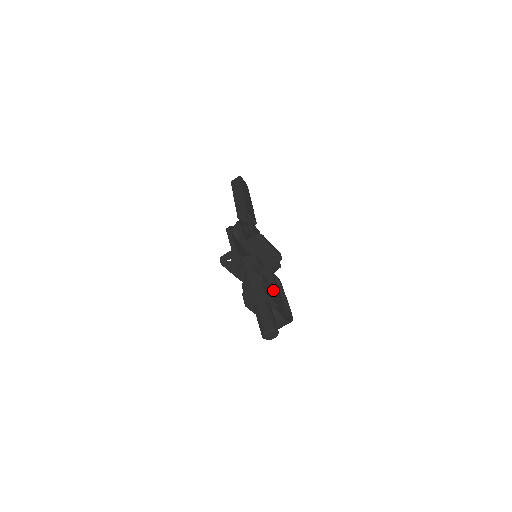
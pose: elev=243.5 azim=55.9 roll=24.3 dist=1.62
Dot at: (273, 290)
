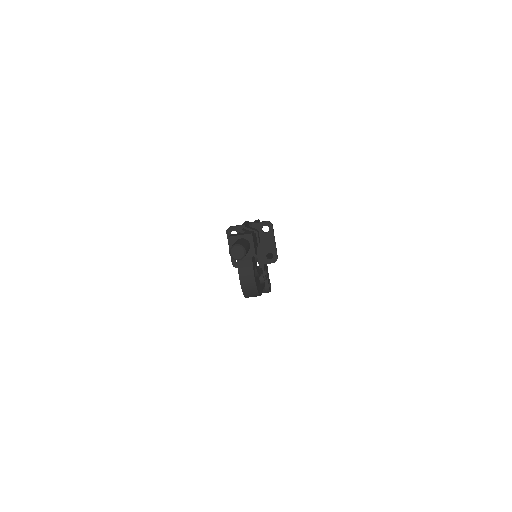
Dot at: occluded
